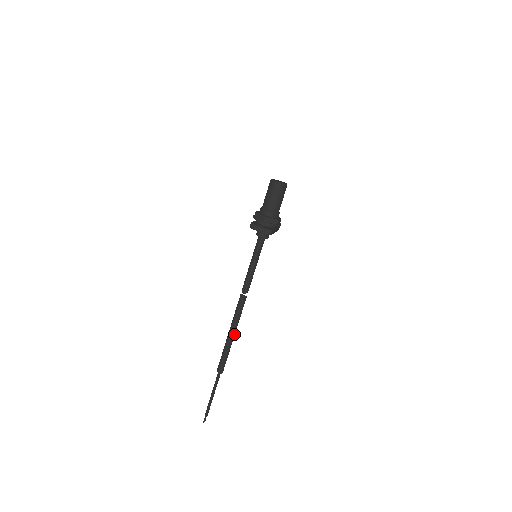
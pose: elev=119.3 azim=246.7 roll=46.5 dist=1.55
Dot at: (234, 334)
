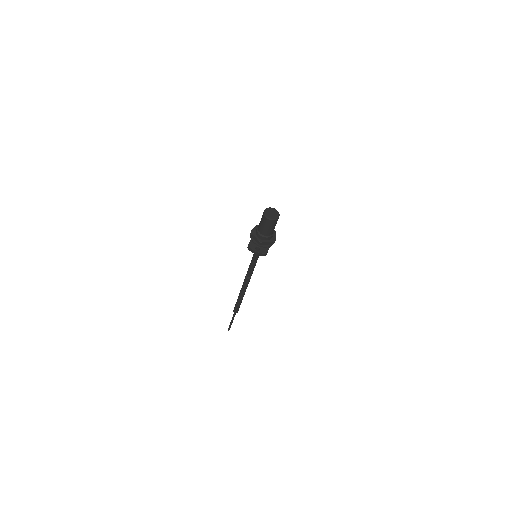
Dot at: occluded
